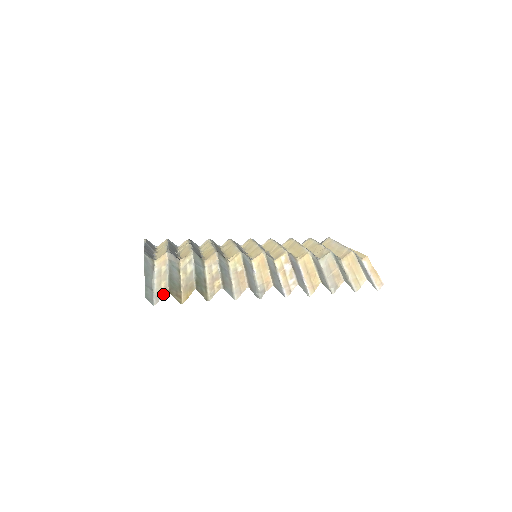
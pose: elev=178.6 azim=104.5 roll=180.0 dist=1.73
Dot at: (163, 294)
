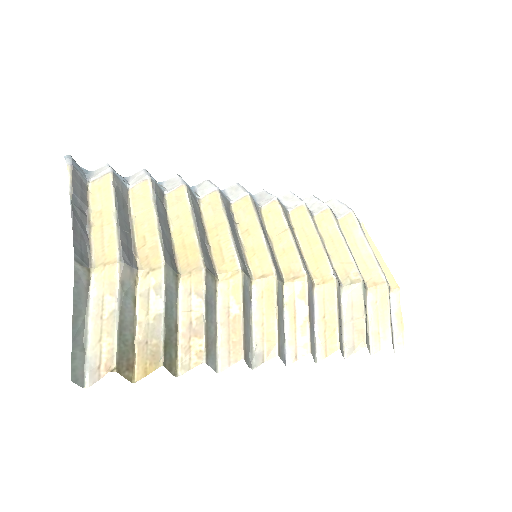
Dot at: (105, 374)
